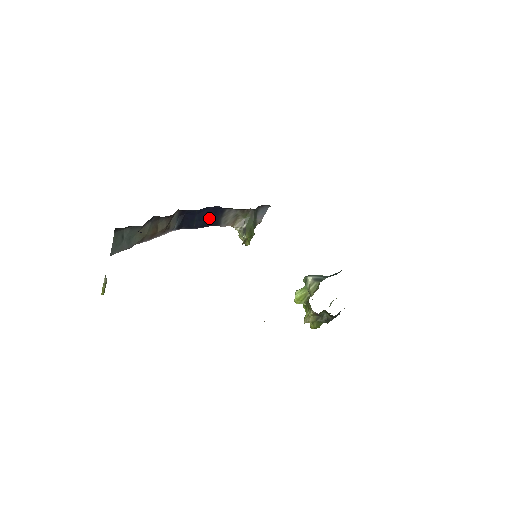
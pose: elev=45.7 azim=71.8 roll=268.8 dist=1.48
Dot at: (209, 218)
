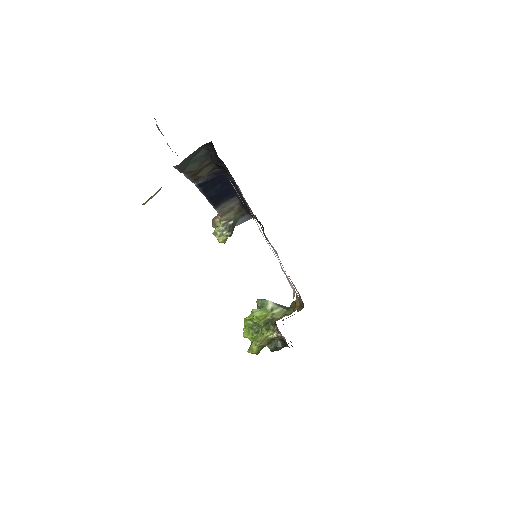
Dot at: (221, 195)
